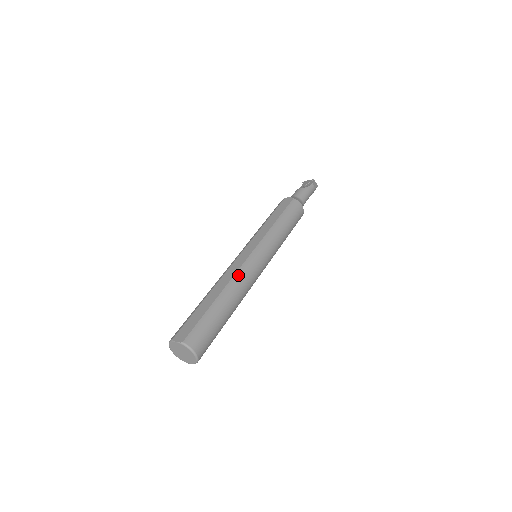
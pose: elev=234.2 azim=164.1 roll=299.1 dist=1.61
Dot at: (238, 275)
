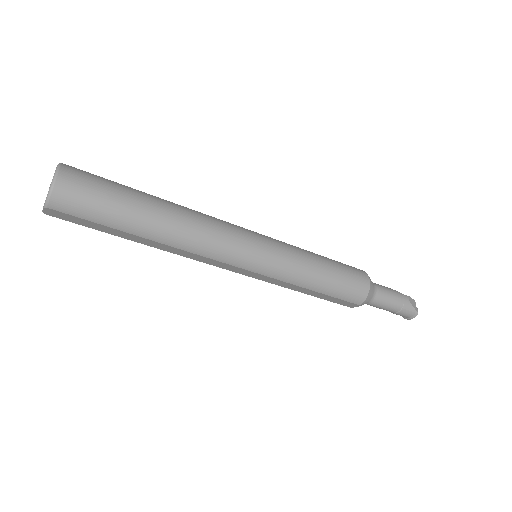
Dot at: occluded
